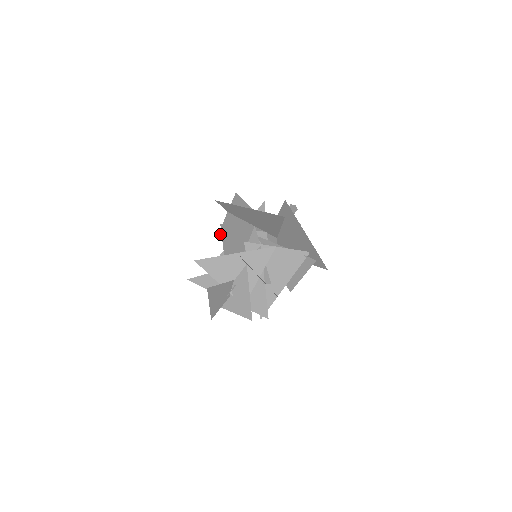
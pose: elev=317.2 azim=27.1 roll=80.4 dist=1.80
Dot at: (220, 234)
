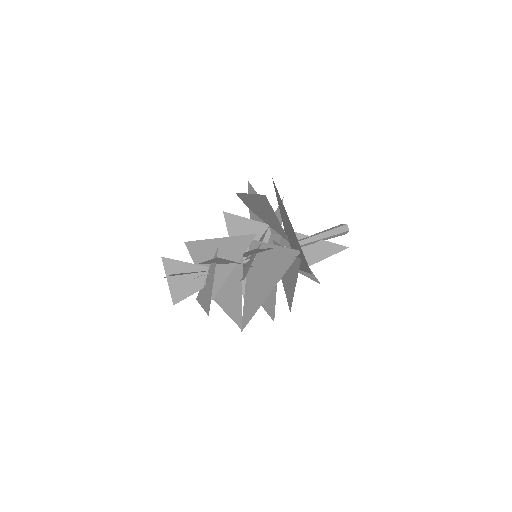
Dot at: occluded
